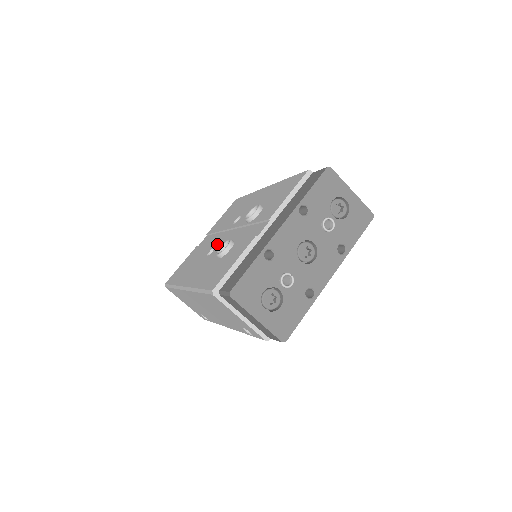
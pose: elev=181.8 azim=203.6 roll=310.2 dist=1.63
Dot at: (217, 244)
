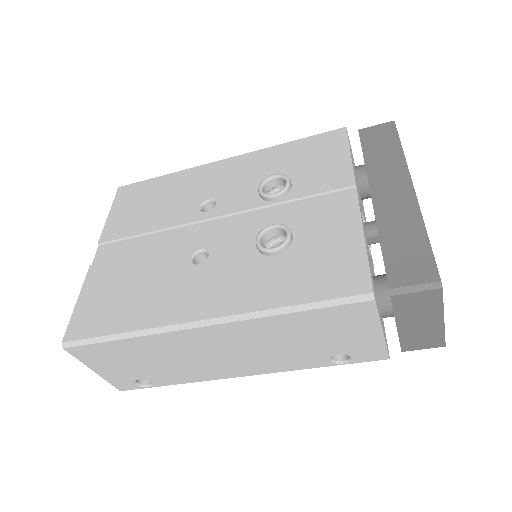
Dot at: (204, 243)
